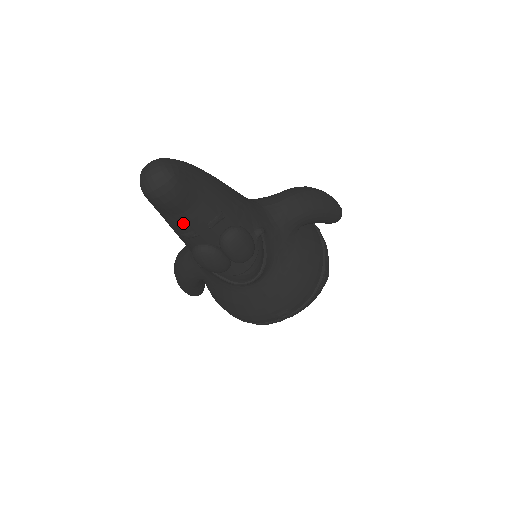
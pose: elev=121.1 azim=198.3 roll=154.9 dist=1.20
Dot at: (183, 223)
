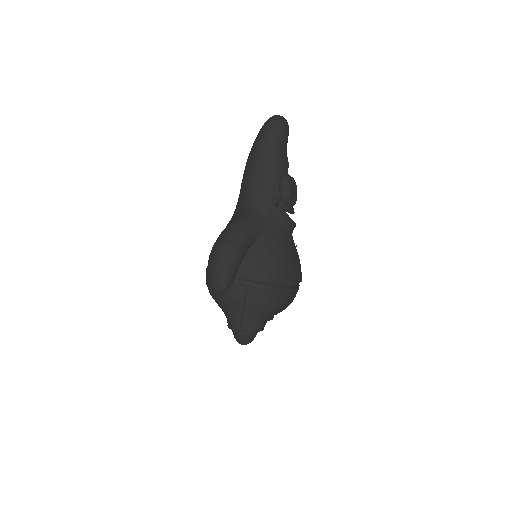
Dot at: (285, 152)
